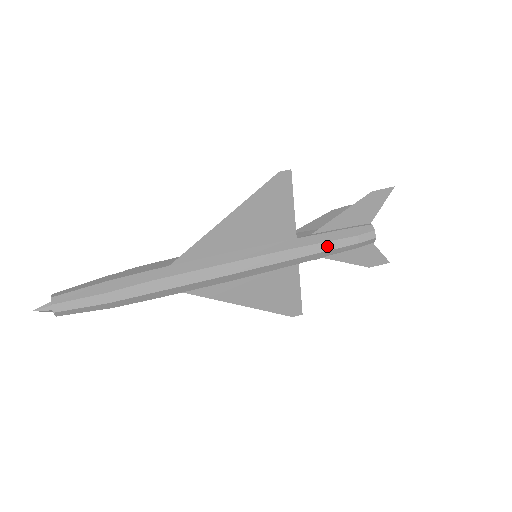
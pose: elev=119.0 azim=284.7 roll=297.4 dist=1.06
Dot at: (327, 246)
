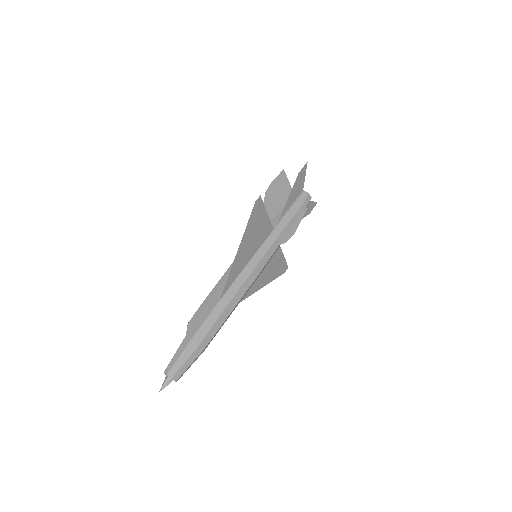
Dot at: (292, 222)
